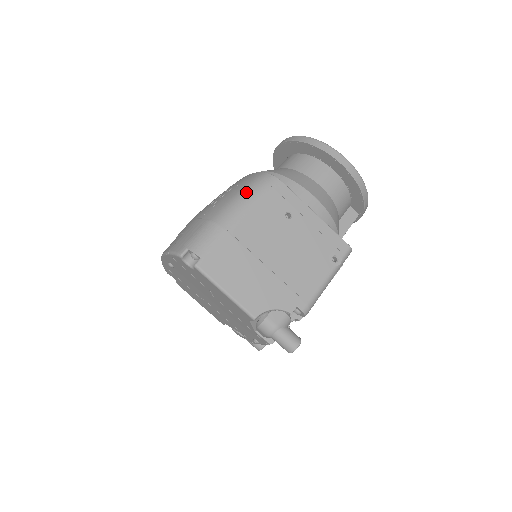
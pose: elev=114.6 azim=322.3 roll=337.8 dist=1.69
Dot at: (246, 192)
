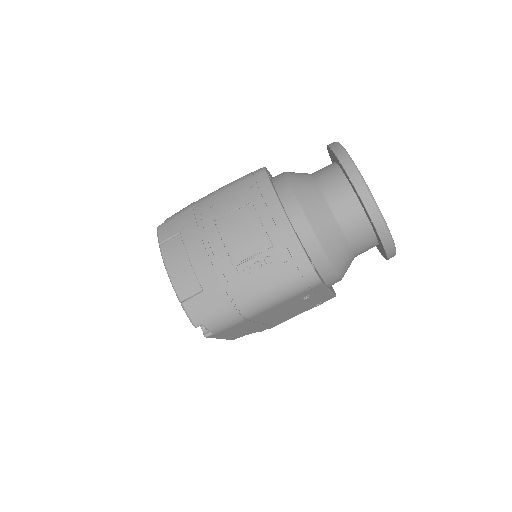
Dot at: (284, 291)
